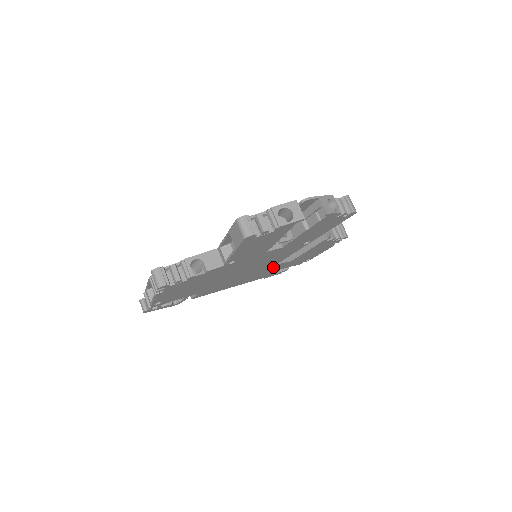
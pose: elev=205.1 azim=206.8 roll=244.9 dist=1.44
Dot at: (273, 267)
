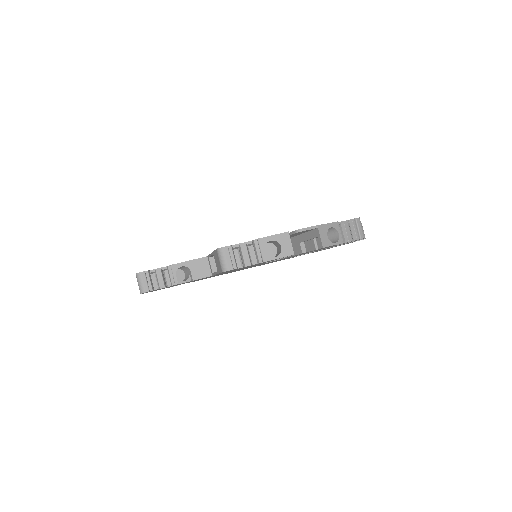
Dot at: (279, 260)
